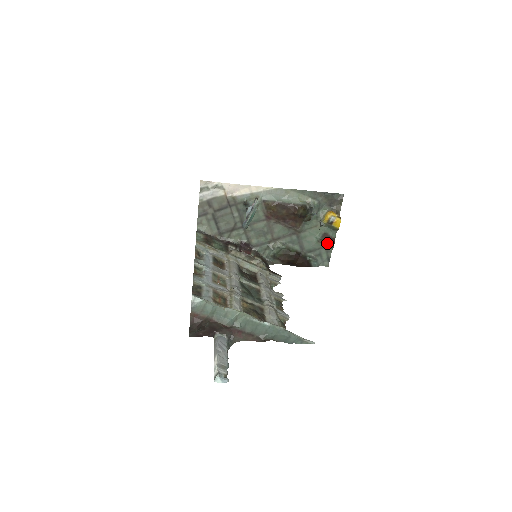
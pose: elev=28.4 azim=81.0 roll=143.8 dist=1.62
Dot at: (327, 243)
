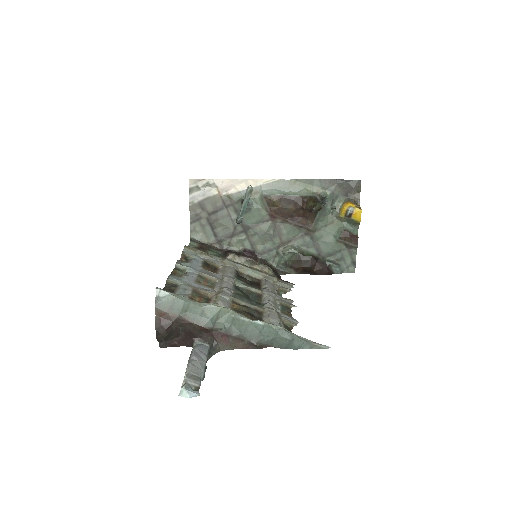
Dot at: (349, 242)
